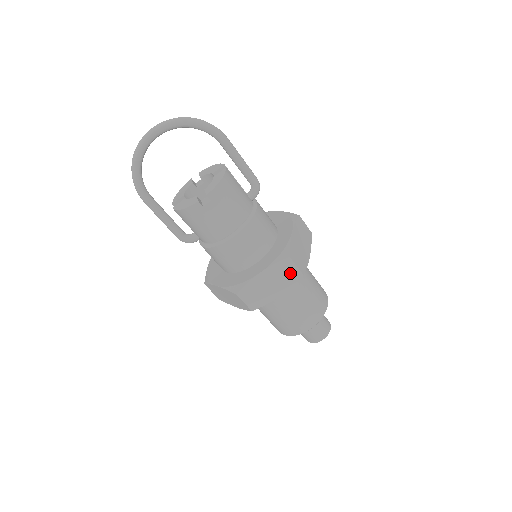
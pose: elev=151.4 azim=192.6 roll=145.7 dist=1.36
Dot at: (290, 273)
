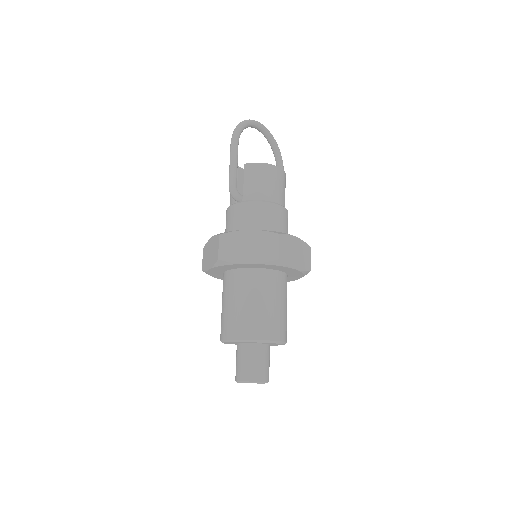
Dot at: (307, 259)
